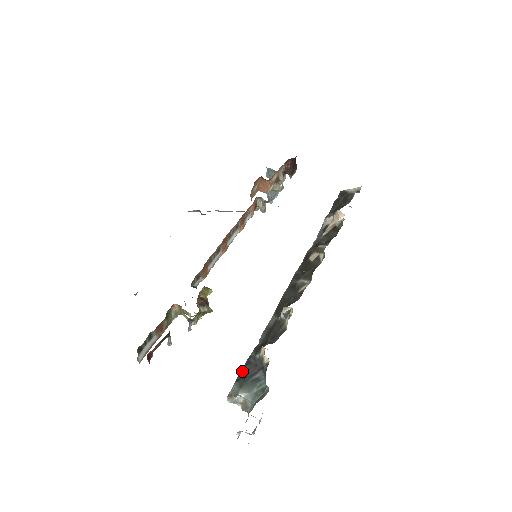
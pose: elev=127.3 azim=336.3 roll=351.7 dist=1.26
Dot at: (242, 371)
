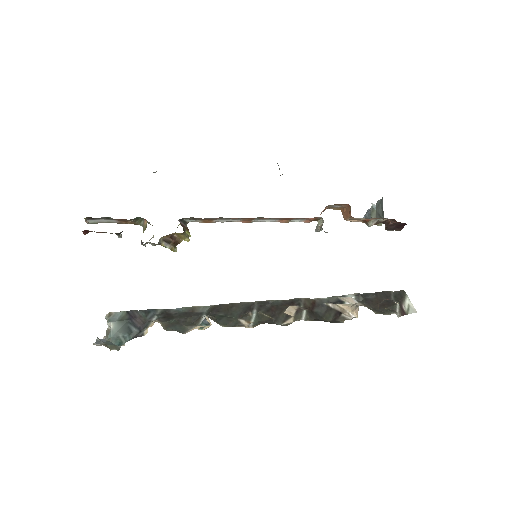
Dot at: (138, 311)
